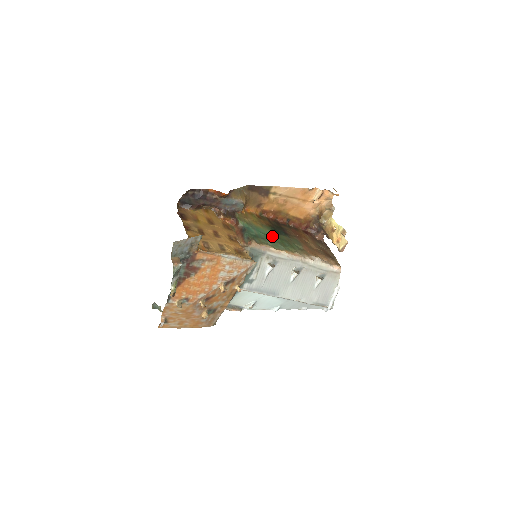
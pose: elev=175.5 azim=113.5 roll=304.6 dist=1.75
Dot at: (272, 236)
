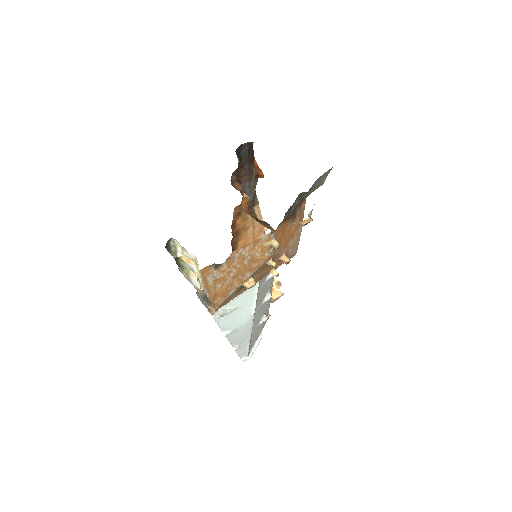
Dot at: occluded
